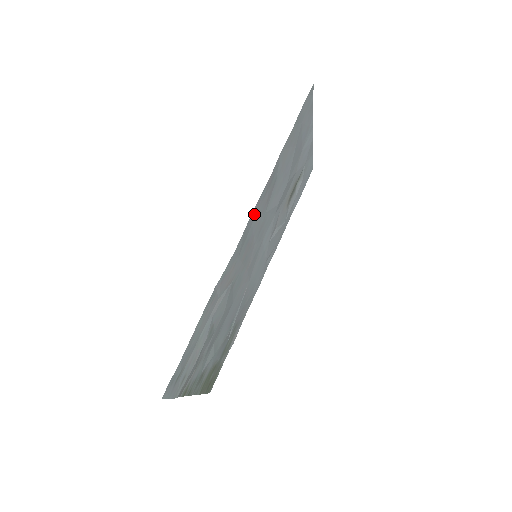
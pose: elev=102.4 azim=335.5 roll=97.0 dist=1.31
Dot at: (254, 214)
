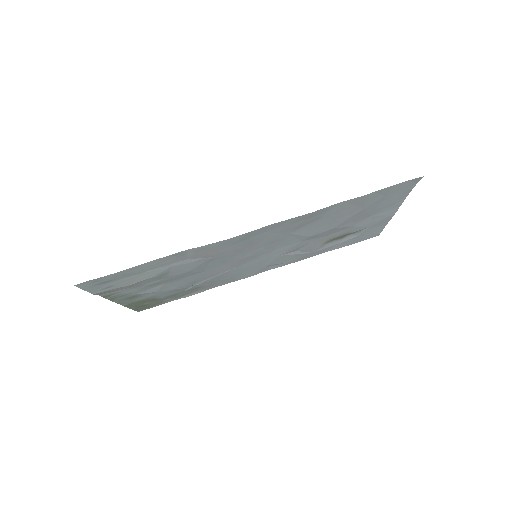
Dot at: (272, 227)
